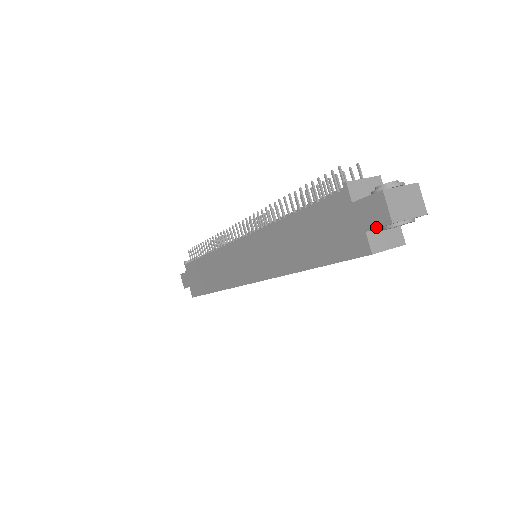
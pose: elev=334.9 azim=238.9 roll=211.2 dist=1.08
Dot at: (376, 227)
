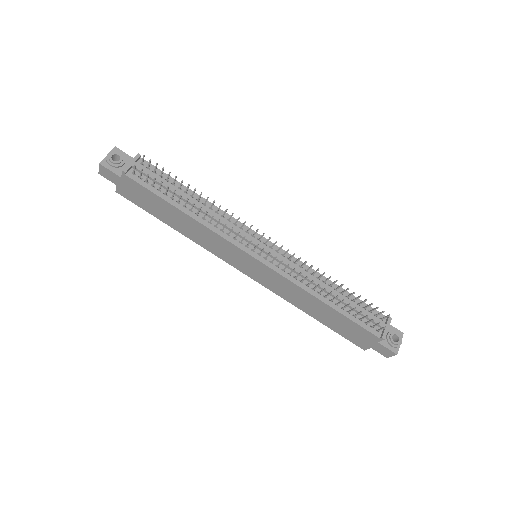
Dot at: (378, 352)
